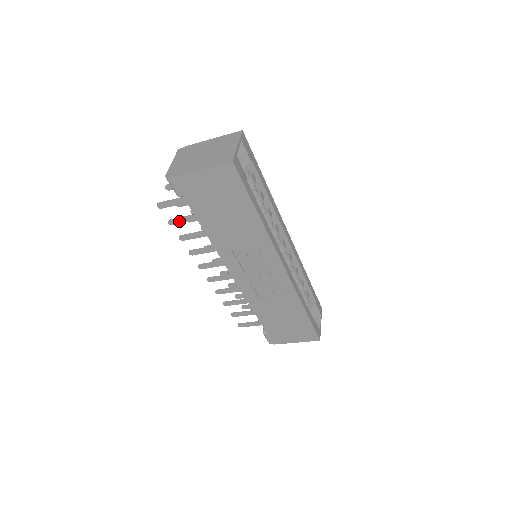
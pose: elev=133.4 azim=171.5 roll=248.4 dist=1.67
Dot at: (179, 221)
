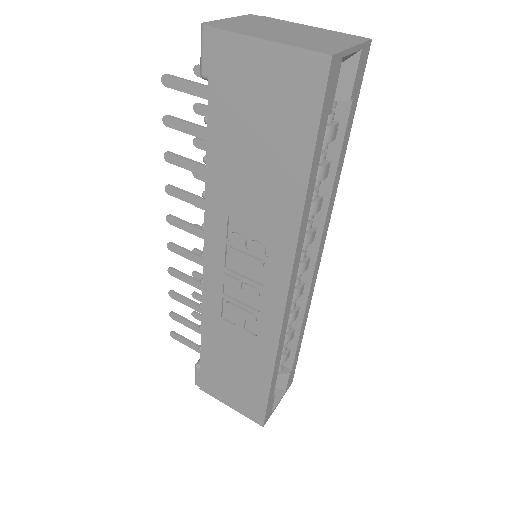
Dot at: (180, 125)
